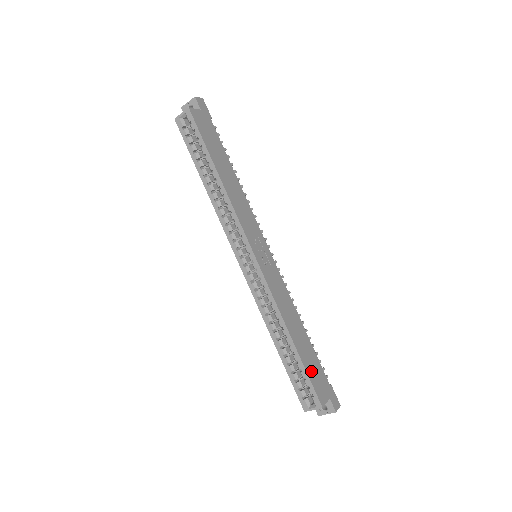
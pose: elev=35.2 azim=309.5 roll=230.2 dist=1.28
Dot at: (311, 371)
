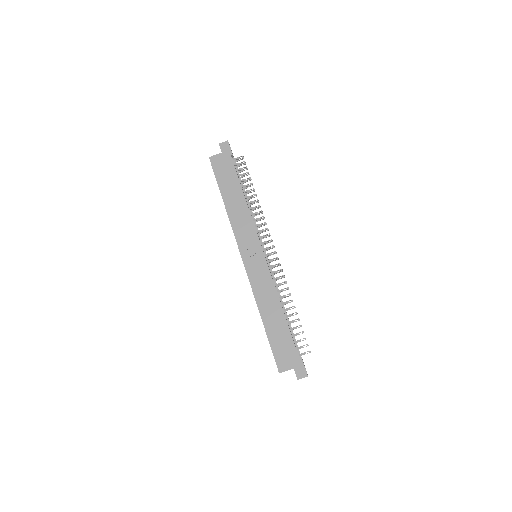
Dot at: (277, 345)
